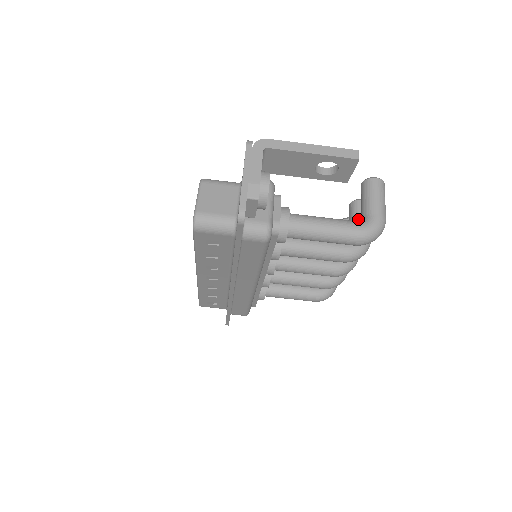
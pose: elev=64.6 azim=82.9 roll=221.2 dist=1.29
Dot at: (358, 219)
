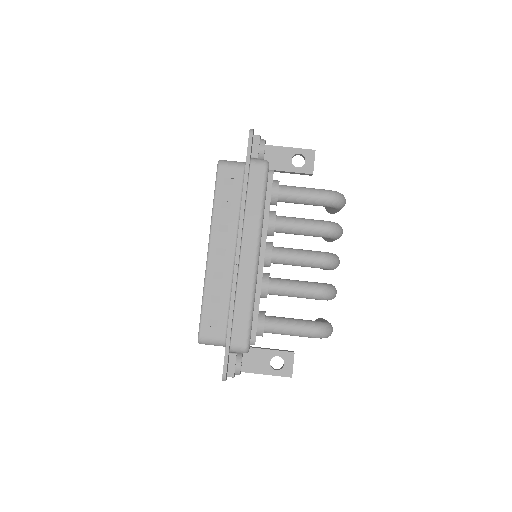
Dot at: occluded
